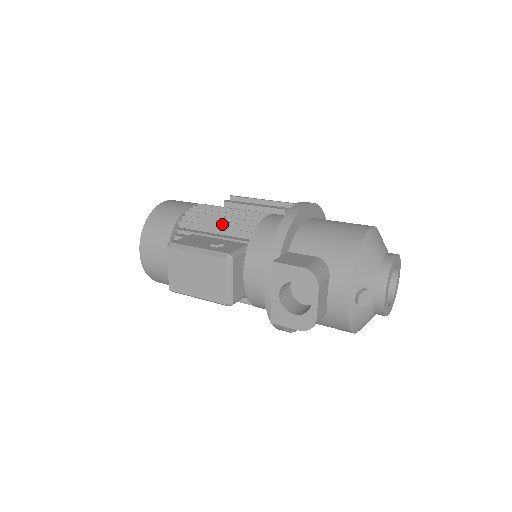
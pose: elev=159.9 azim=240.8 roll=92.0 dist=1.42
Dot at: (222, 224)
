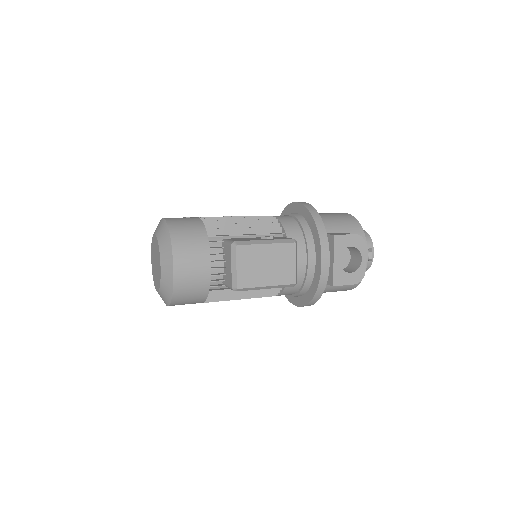
Dot at: (248, 226)
